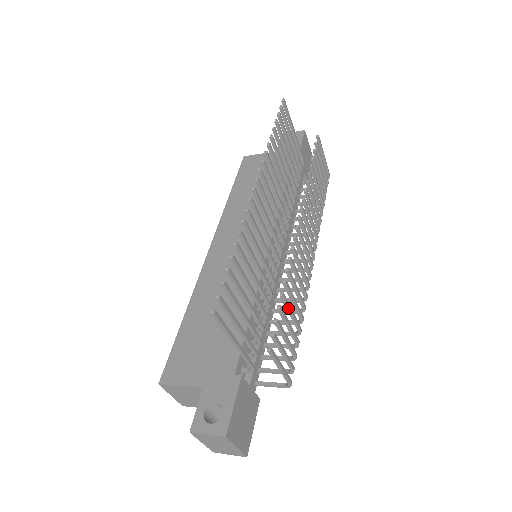
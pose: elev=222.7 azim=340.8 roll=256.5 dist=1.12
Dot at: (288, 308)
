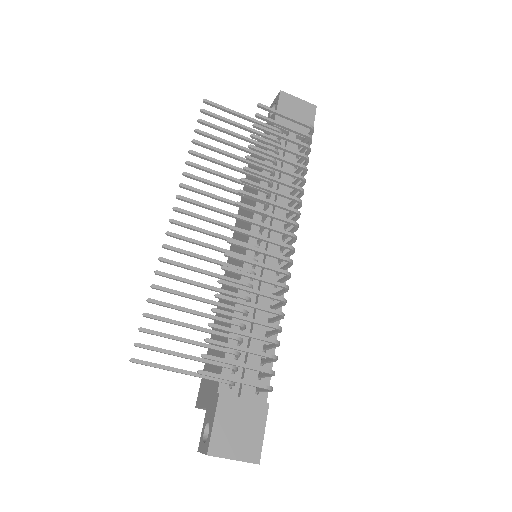
Dot at: (234, 317)
